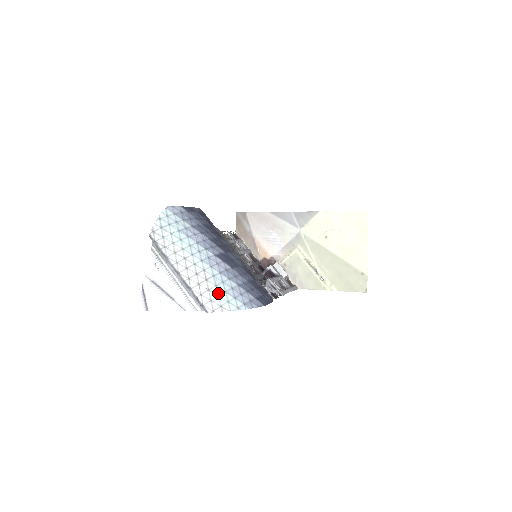
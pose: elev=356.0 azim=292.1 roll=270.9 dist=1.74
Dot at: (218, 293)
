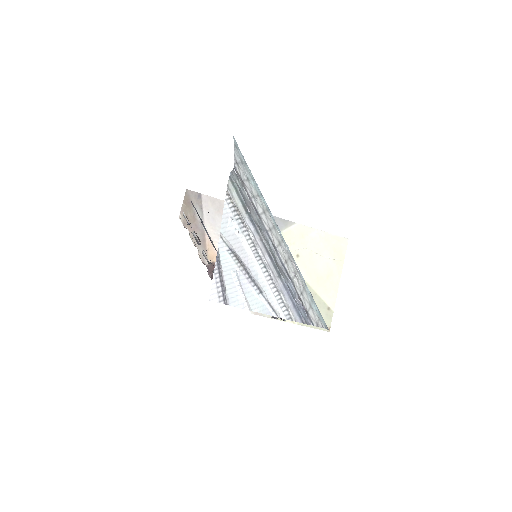
Dot at: (311, 297)
